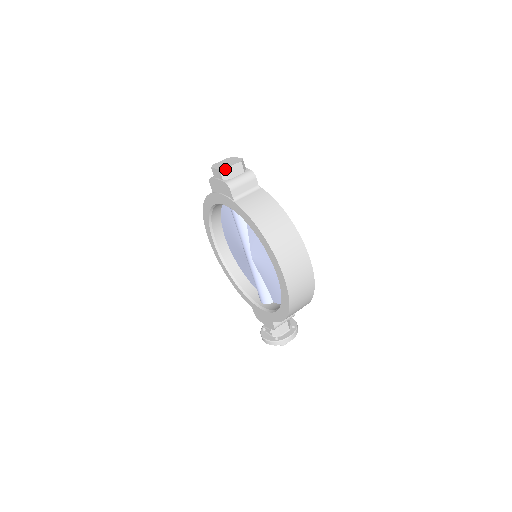
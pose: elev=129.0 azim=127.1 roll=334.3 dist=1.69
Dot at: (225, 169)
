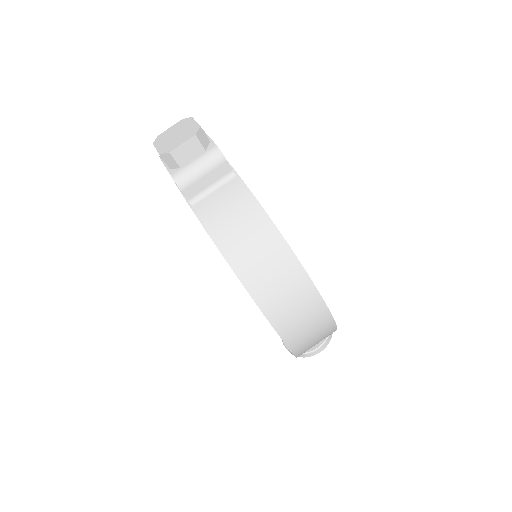
Dot at: (167, 153)
